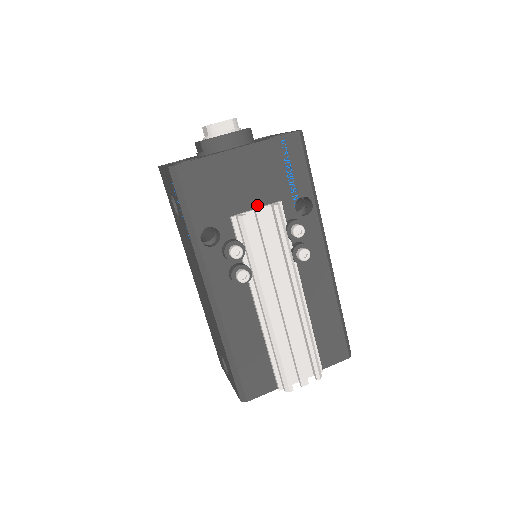
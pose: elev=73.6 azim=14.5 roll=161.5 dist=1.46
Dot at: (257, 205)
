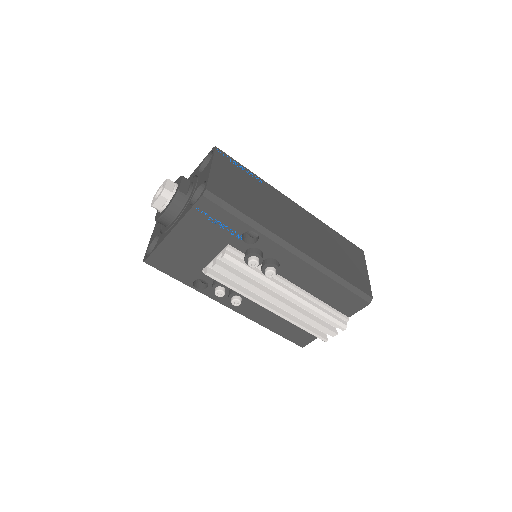
Dot at: (215, 254)
